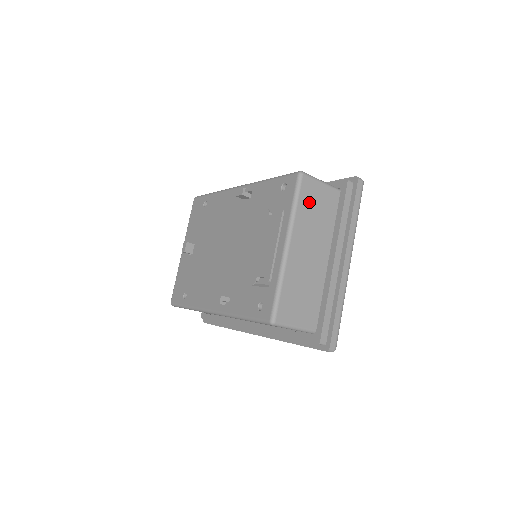
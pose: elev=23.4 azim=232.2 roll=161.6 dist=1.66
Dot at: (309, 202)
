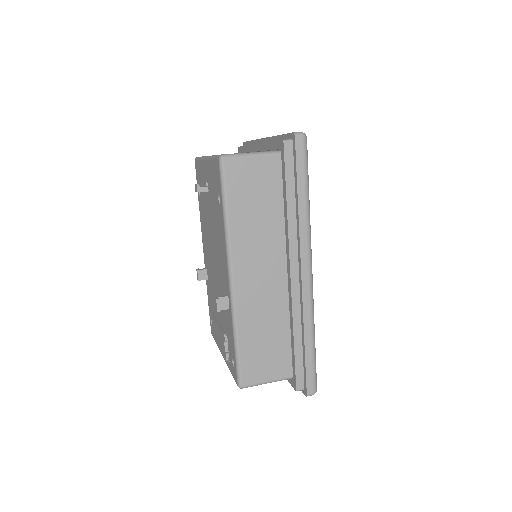
Dot at: occluded
